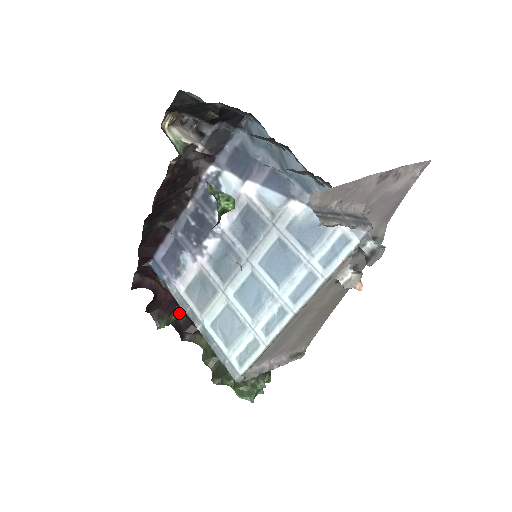
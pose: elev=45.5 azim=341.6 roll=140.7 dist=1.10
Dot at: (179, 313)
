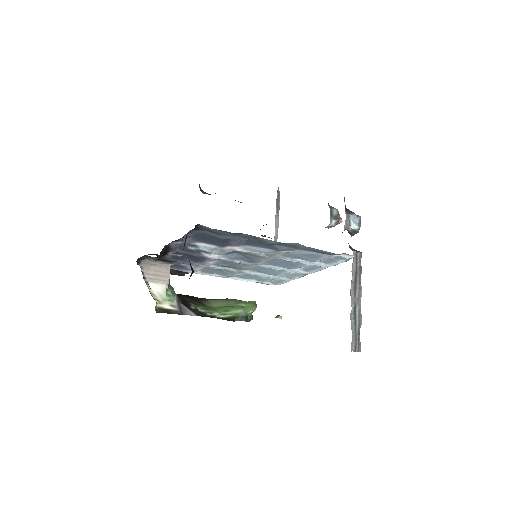
Dot at: occluded
